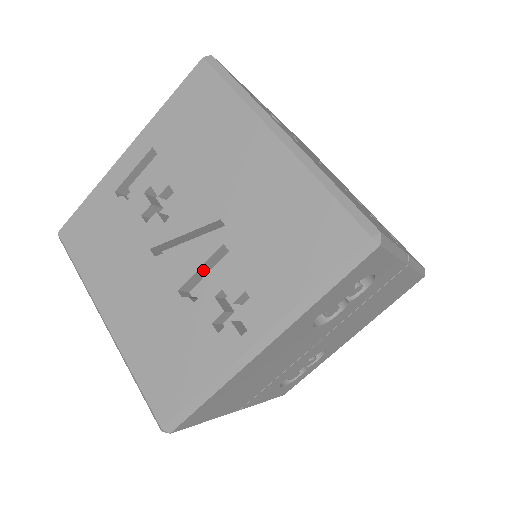
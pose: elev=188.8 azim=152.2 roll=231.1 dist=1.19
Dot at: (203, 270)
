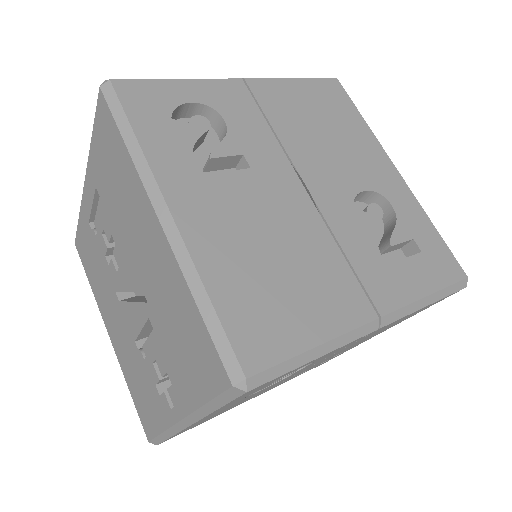
Dot at: (149, 328)
